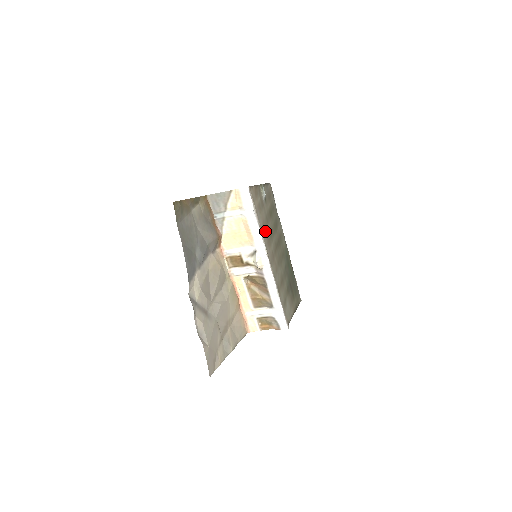
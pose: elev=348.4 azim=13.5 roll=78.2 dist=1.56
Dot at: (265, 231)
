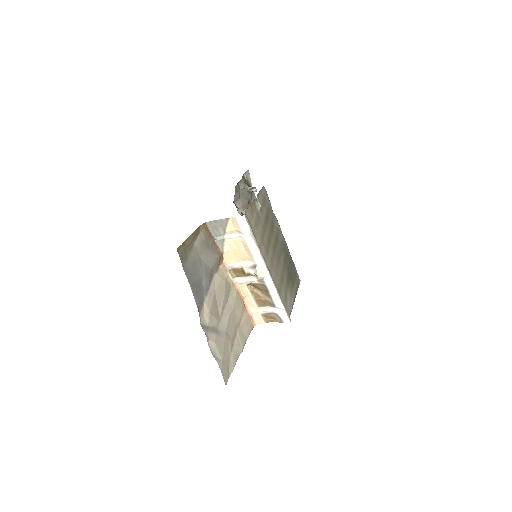
Dot at: (263, 243)
